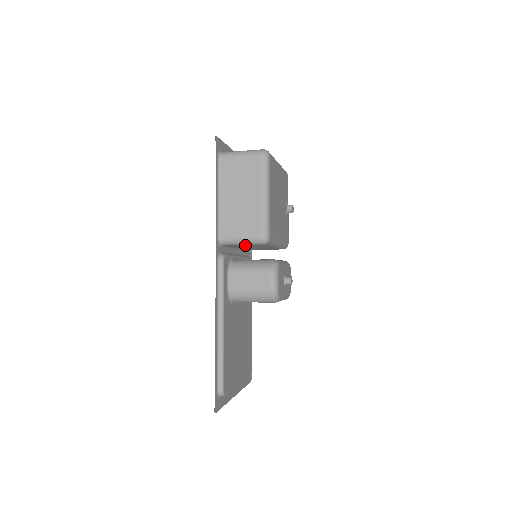
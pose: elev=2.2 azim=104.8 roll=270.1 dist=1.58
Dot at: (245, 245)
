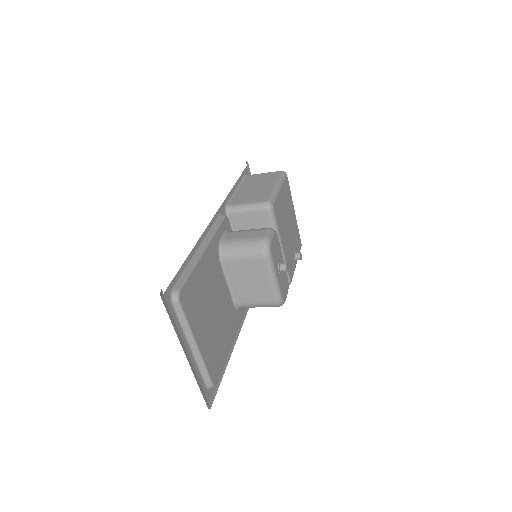
Dot at: (249, 220)
